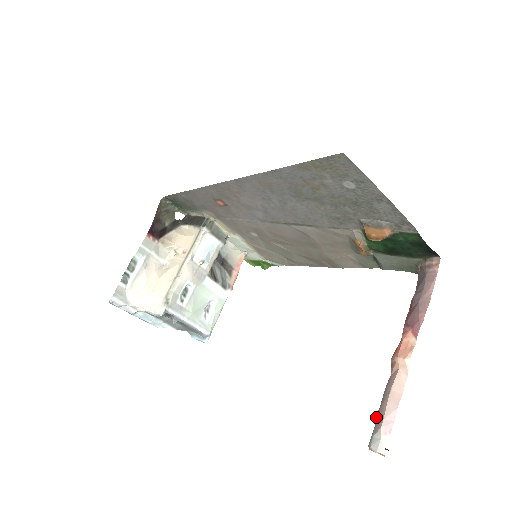
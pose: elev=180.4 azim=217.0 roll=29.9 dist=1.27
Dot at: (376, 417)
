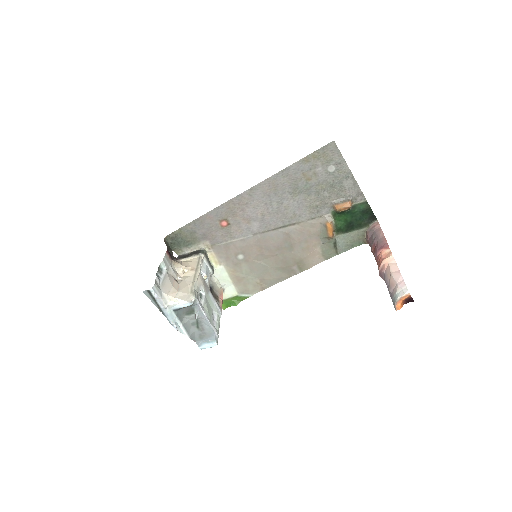
Dot at: (390, 291)
